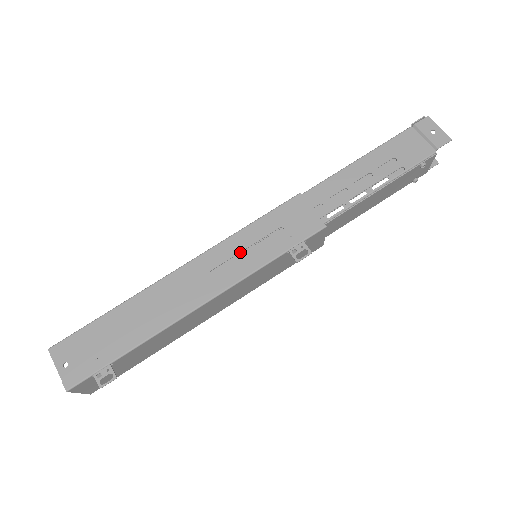
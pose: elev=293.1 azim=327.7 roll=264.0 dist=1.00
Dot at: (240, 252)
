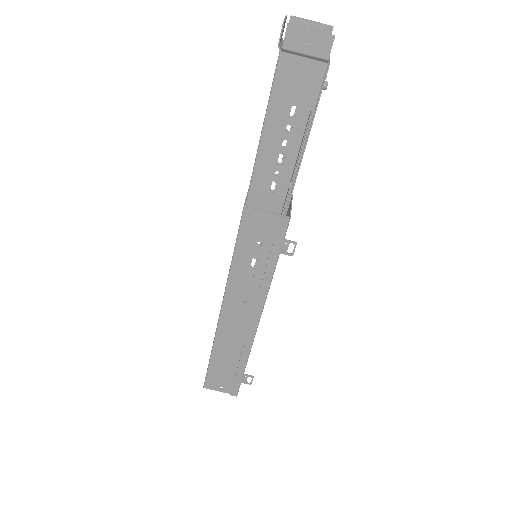
Dot at: (247, 277)
